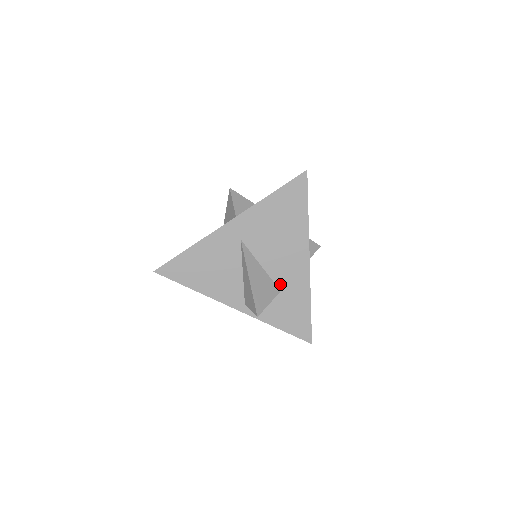
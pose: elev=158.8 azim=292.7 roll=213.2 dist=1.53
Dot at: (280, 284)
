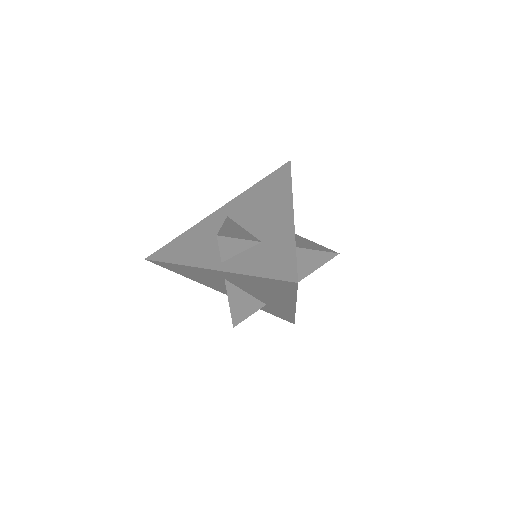
Dot at: (261, 237)
